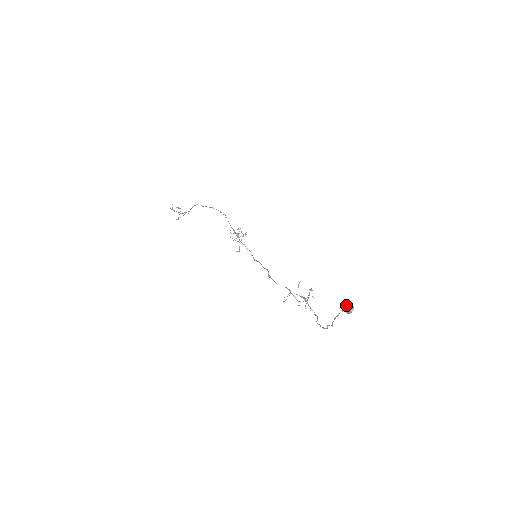
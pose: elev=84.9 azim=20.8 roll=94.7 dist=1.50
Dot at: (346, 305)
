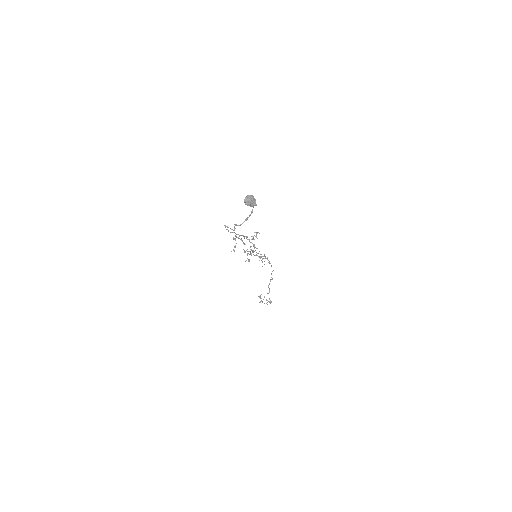
Dot at: occluded
